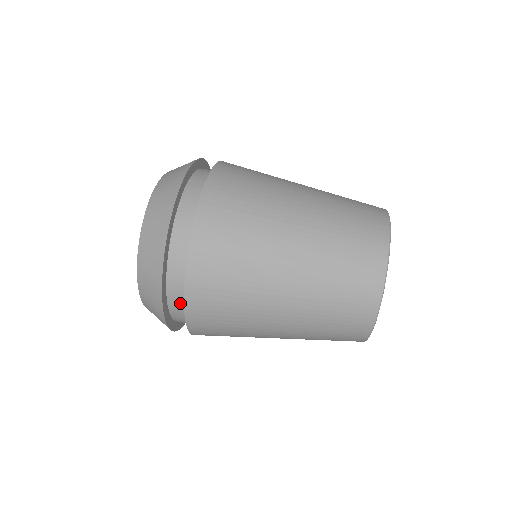
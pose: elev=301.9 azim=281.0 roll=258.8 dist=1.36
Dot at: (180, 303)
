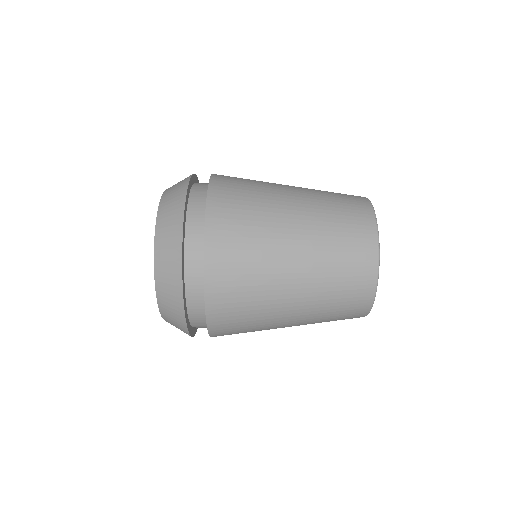
Dot at: (202, 323)
